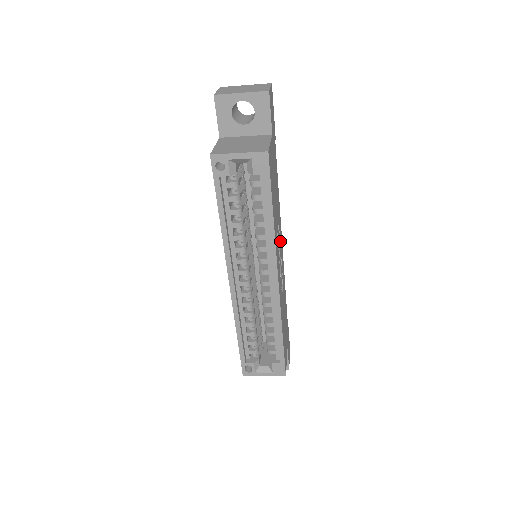
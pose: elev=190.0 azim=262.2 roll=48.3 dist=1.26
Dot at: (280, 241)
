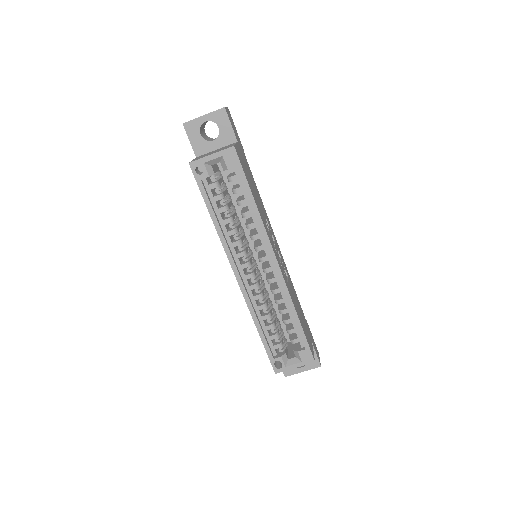
Dot at: (273, 236)
